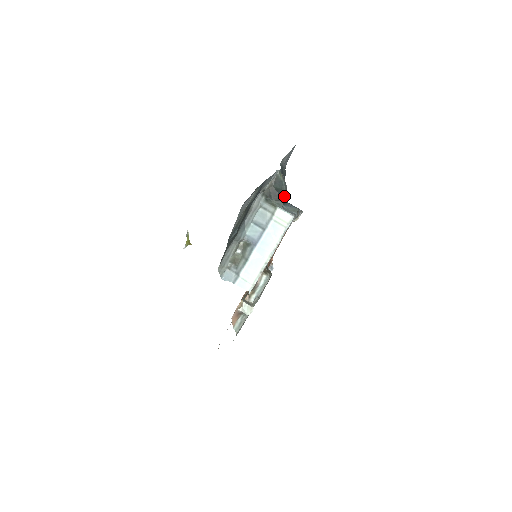
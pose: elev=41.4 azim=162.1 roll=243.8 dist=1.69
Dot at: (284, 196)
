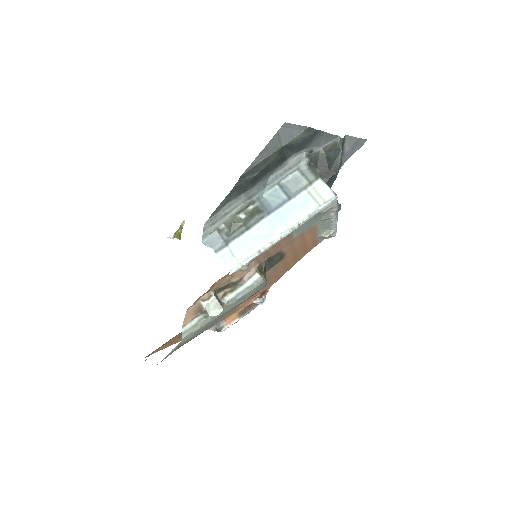
Dot at: (334, 171)
